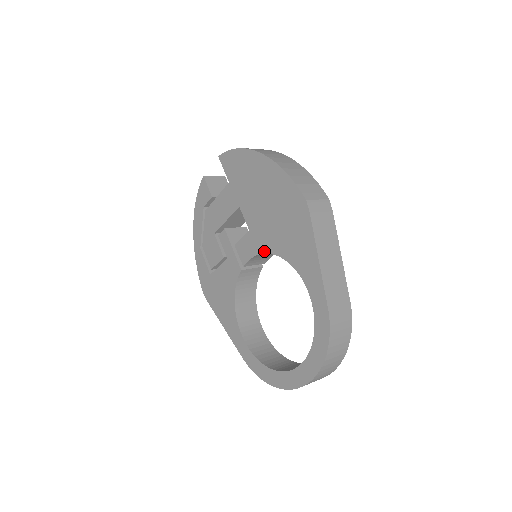
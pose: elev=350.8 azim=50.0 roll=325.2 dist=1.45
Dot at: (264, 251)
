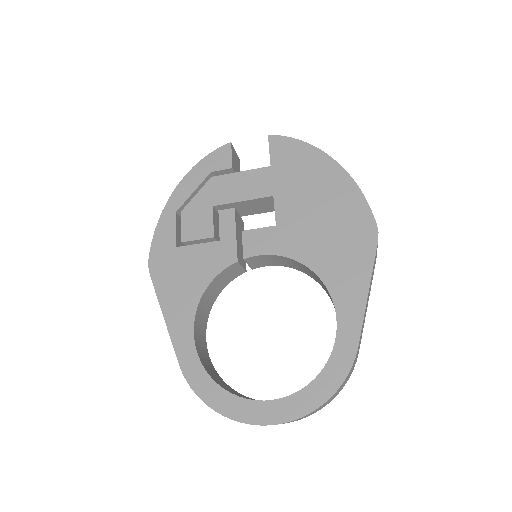
Dot at: (289, 255)
